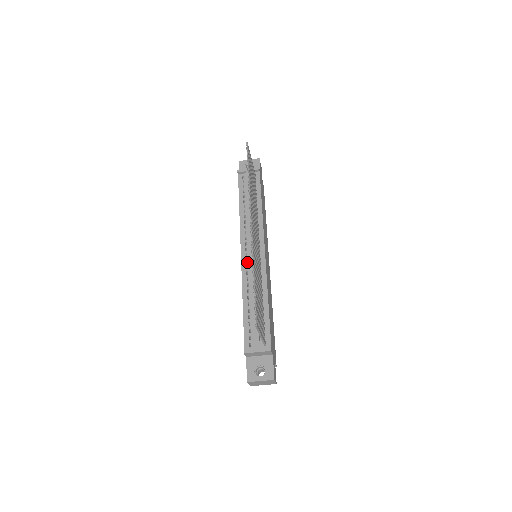
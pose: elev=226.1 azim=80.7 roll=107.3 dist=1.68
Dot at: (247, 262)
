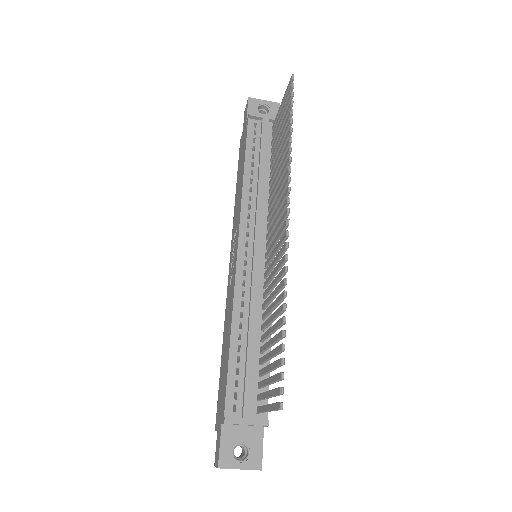
Dot at: occluded
